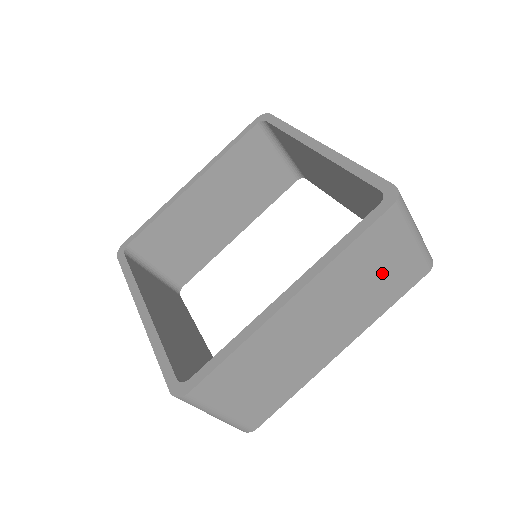
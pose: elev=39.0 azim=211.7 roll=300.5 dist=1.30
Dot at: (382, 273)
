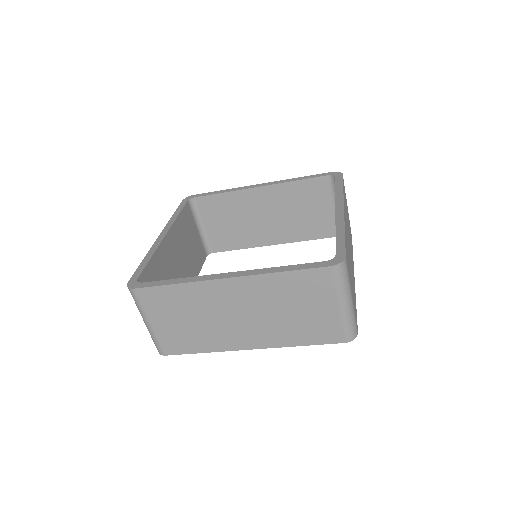
Dot at: (348, 220)
